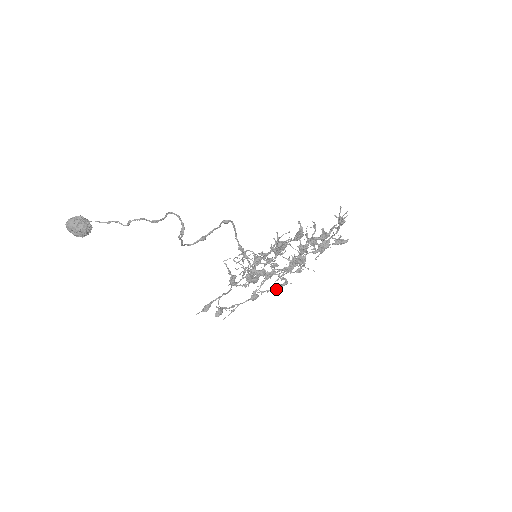
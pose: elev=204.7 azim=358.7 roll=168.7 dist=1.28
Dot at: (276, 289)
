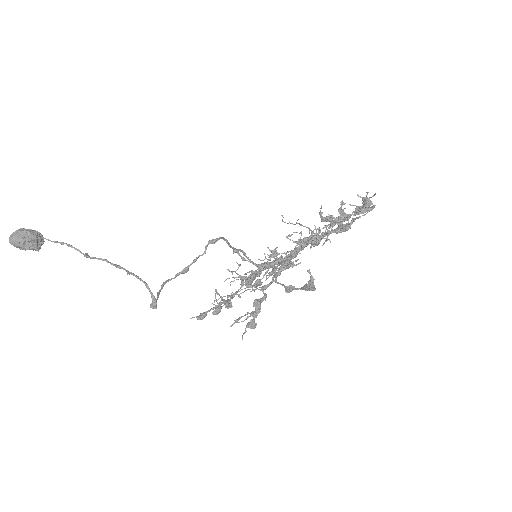
Dot at: occluded
